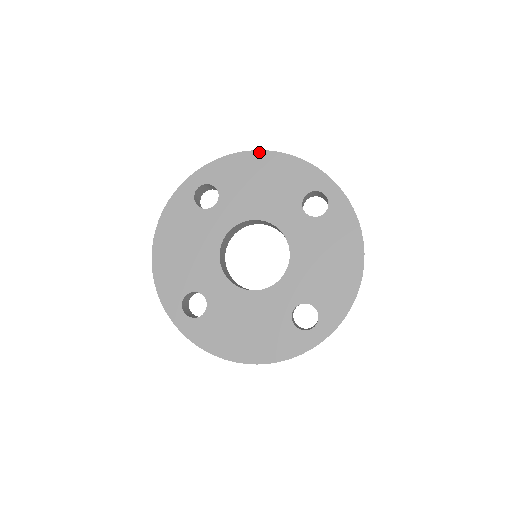
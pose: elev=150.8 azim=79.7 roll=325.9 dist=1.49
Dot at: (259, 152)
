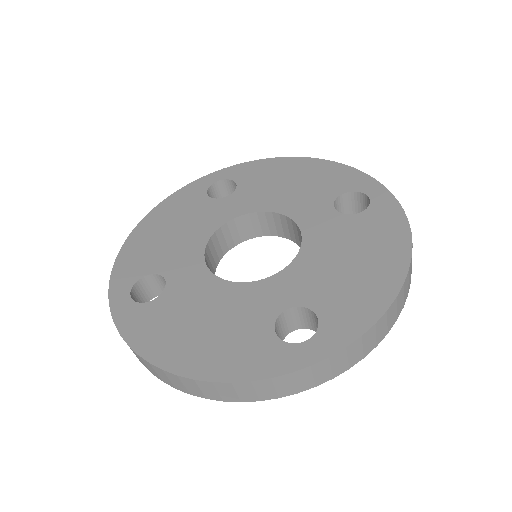
Dot at: (298, 158)
